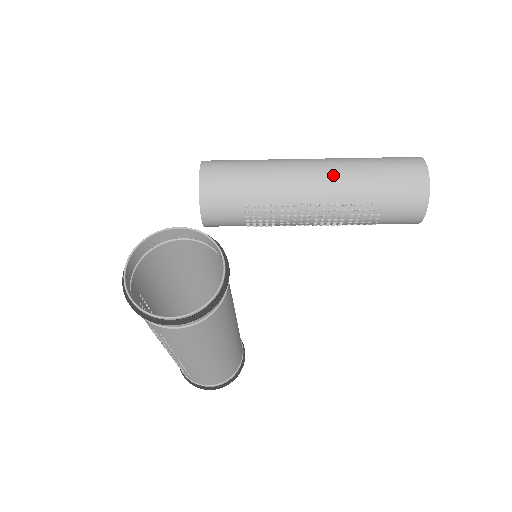
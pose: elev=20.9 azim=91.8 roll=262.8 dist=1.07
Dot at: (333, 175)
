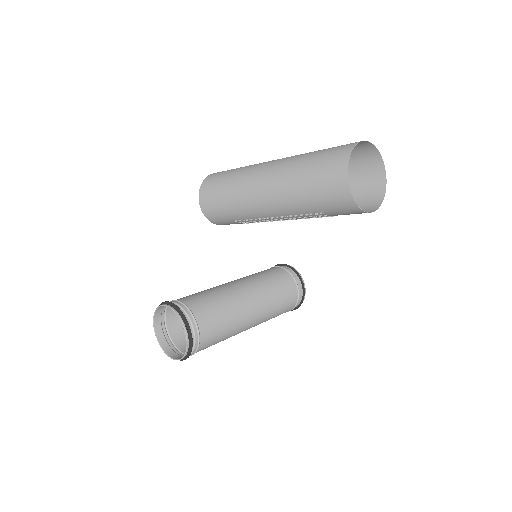
Dot at: (275, 196)
